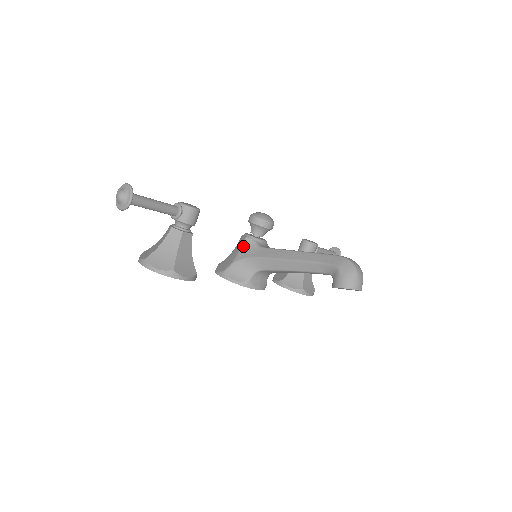
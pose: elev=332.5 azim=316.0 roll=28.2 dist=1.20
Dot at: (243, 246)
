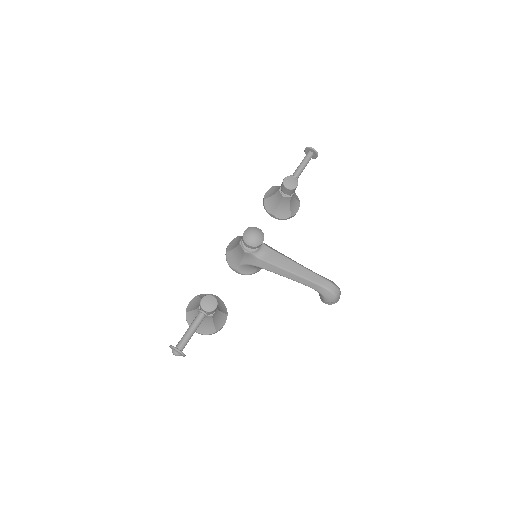
Dot at: (244, 256)
